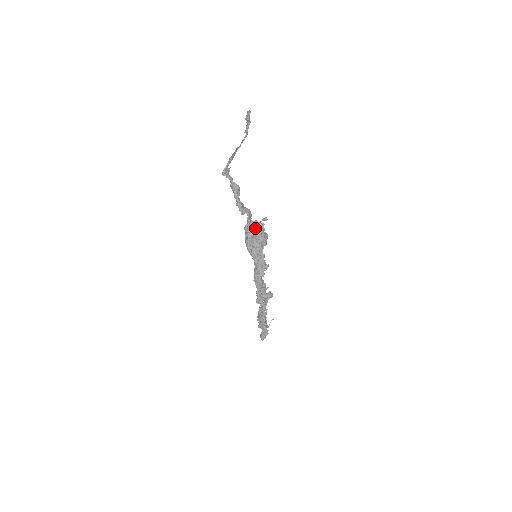
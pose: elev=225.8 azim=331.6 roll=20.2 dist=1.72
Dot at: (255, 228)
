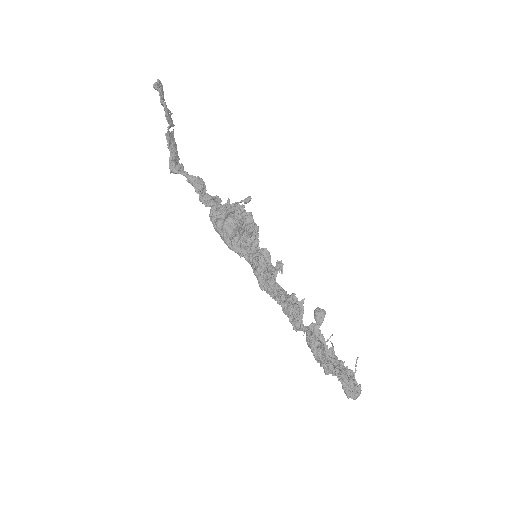
Dot at: (222, 211)
